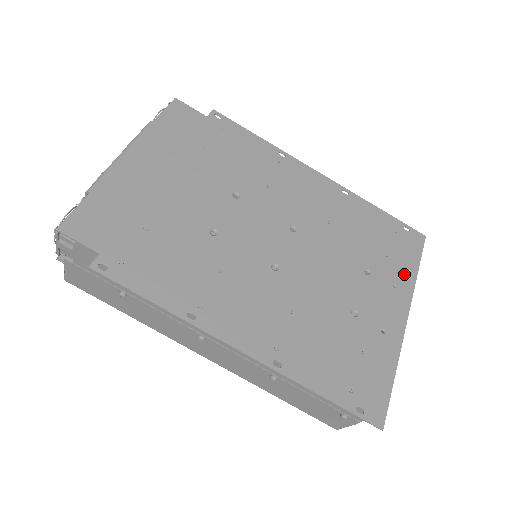
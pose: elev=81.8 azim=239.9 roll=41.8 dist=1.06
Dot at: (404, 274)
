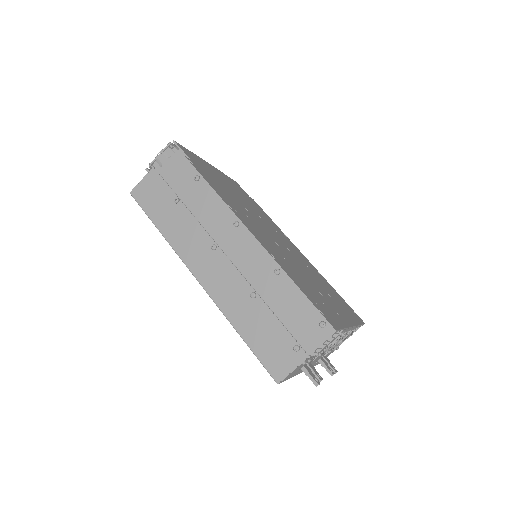
Dot at: (351, 317)
